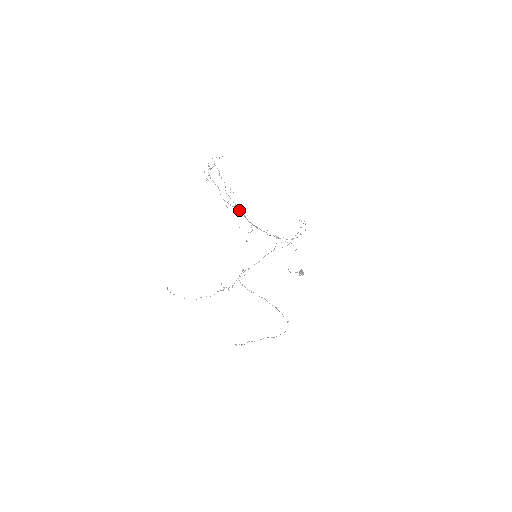
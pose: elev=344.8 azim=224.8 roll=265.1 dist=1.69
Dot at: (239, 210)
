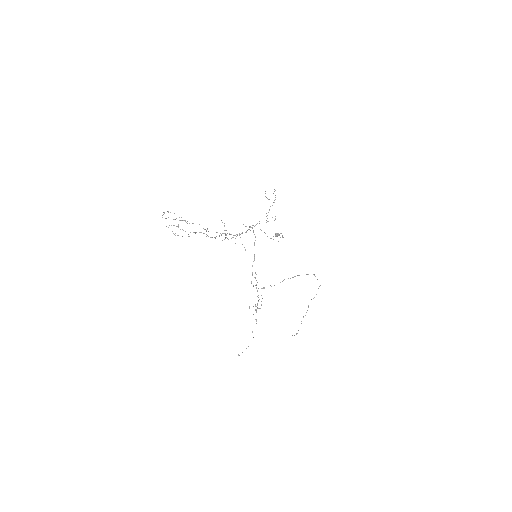
Dot at: occluded
